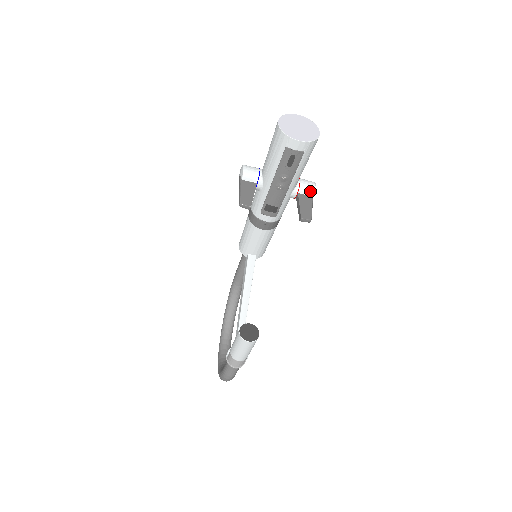
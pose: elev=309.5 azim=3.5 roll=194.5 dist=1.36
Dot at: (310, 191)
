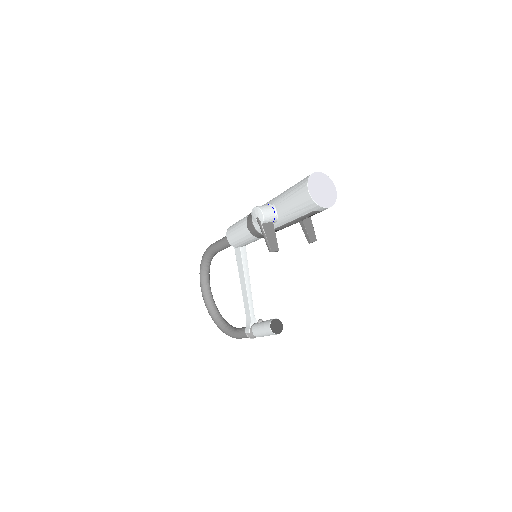
Dot at: occluded
